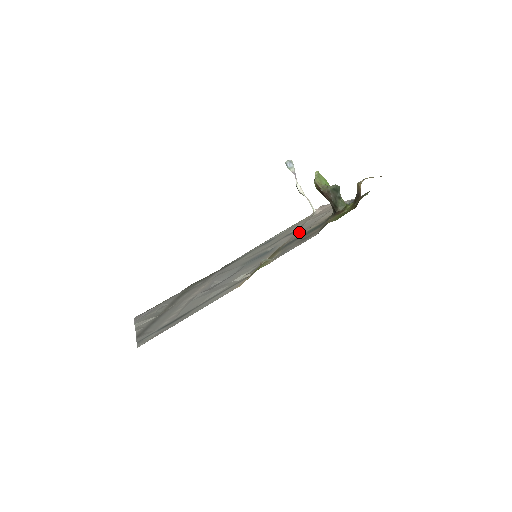
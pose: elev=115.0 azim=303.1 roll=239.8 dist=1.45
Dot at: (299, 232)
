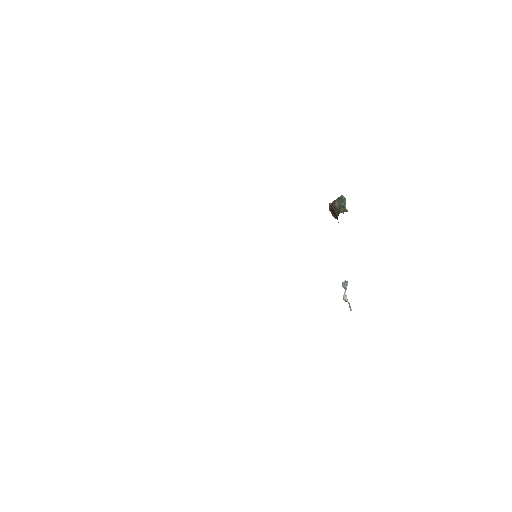
Dot at: occluded
